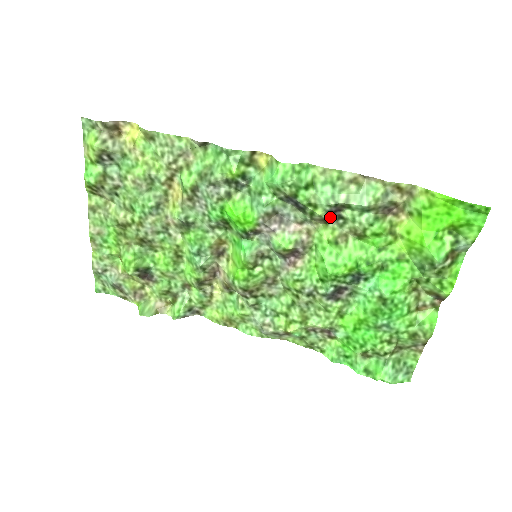
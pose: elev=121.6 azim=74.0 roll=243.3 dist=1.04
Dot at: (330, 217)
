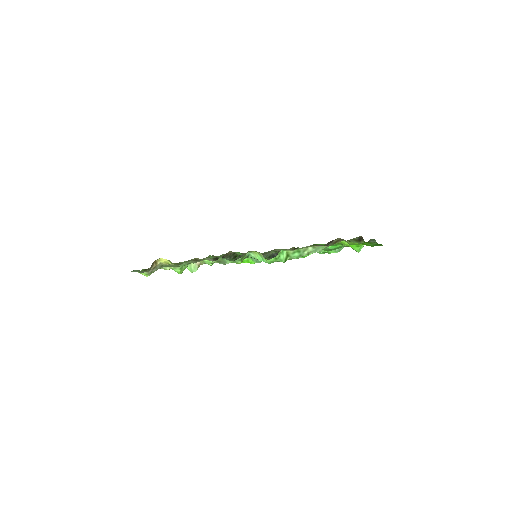
Dot at: occluded
